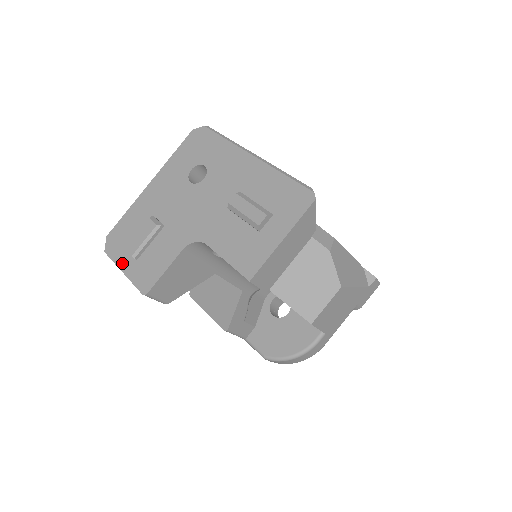
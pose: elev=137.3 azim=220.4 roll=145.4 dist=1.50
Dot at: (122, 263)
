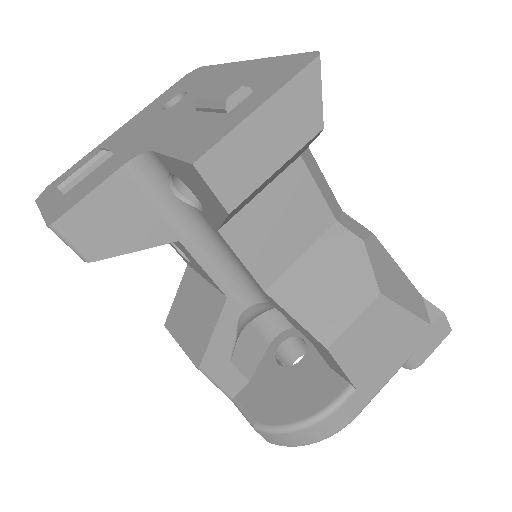
Dot at: (46, 203)
